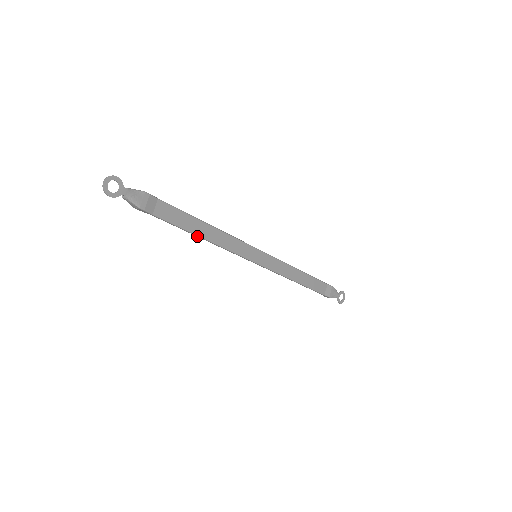
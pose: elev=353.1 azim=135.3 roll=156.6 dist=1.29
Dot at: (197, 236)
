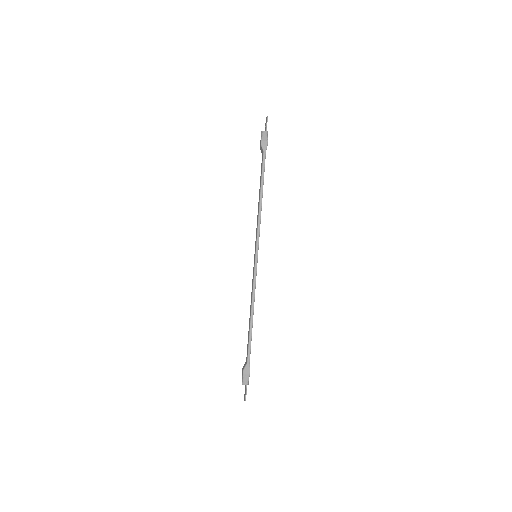
Dot at: (261, 192)
